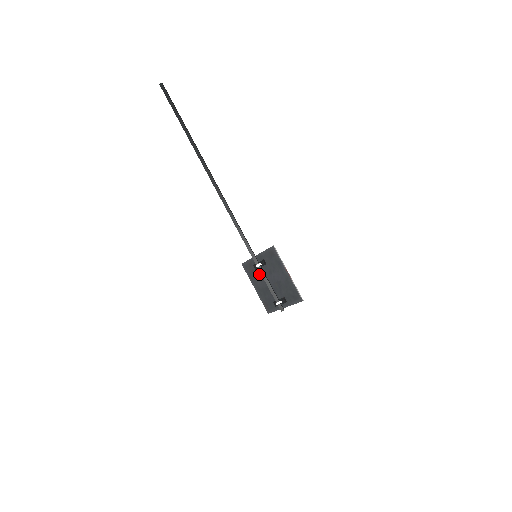
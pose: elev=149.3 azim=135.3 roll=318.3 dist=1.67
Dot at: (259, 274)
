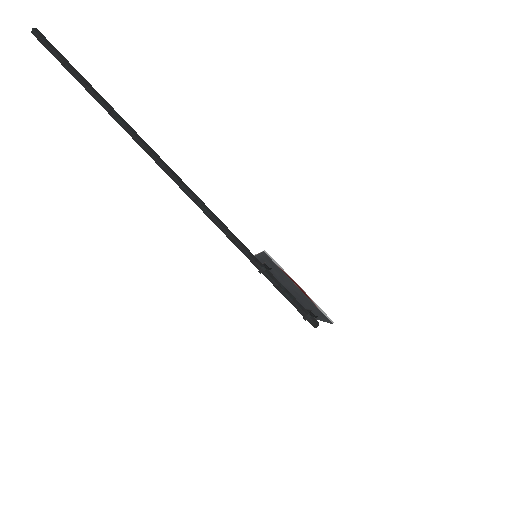
Dot at: occluded
